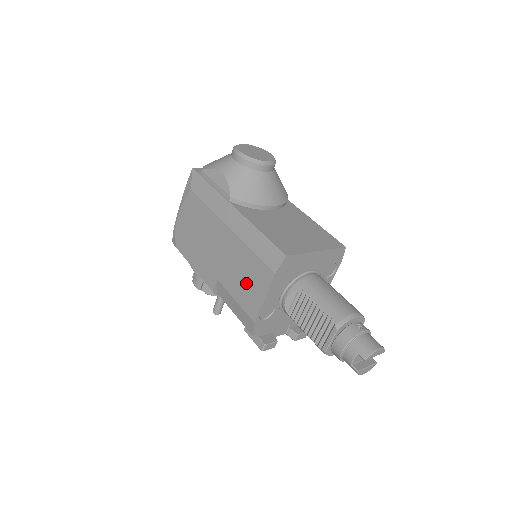
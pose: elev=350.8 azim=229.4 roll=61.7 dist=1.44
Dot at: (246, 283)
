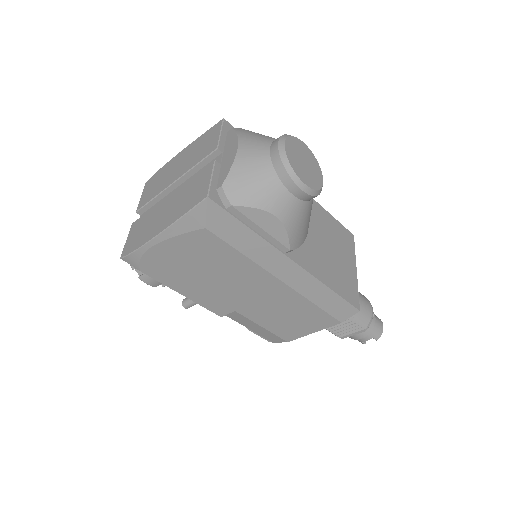
Dot at: (290, 321)
